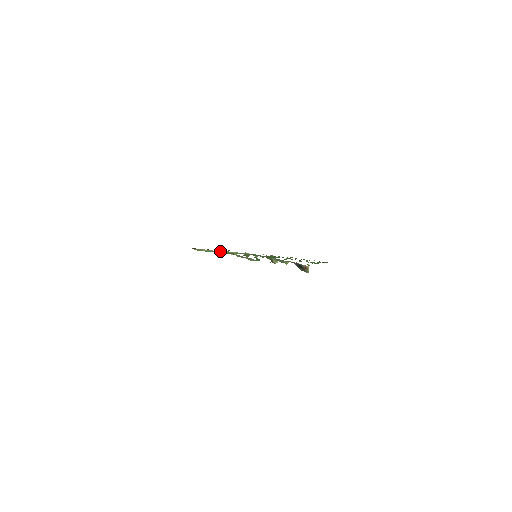
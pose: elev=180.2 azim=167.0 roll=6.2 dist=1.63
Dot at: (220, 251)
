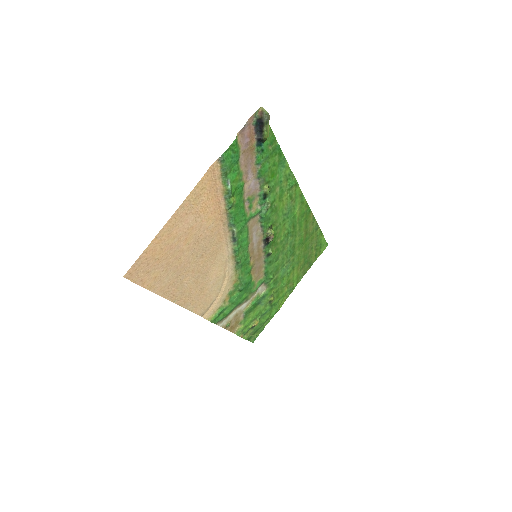
Dot at: (224, 282)
